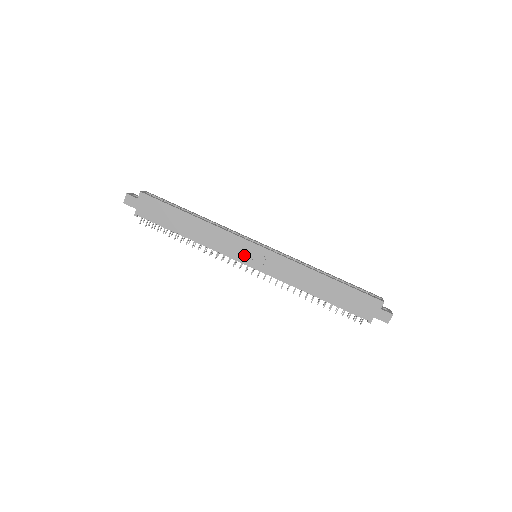
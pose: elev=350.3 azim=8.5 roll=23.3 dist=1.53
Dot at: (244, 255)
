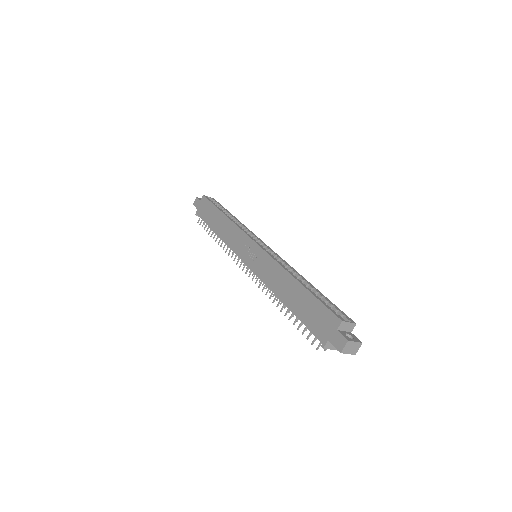
Dot at: (244, 252)
